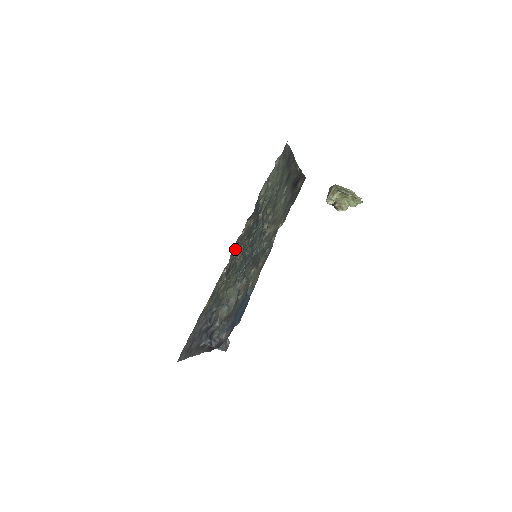
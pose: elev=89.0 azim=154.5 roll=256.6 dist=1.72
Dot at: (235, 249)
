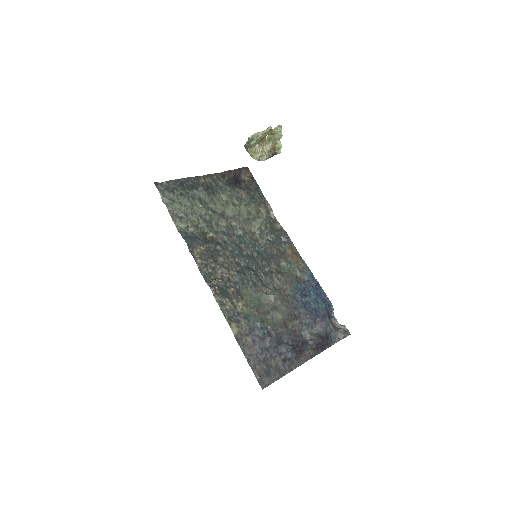
Dot at: (209, 276)
